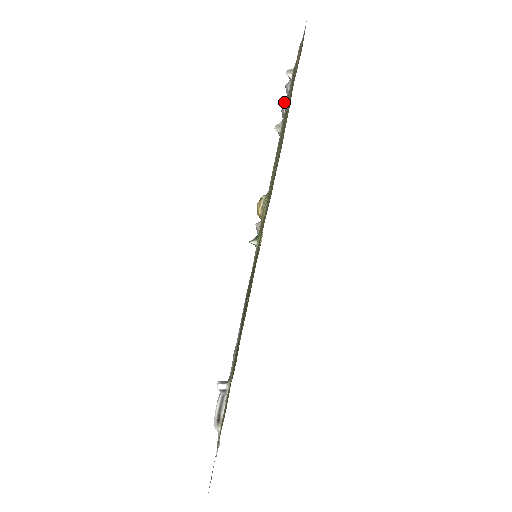
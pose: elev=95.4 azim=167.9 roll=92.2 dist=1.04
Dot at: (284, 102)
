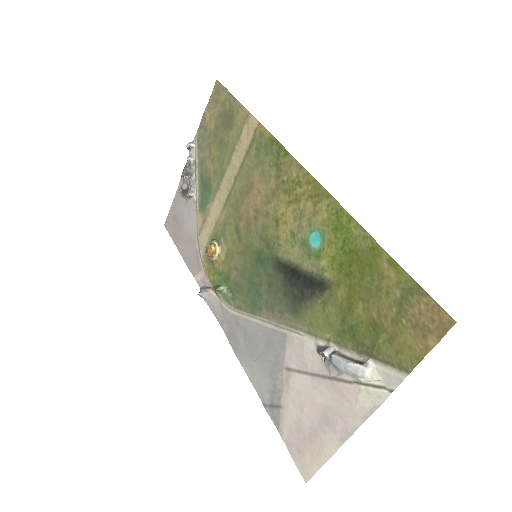
Dot at: (186, 175)
